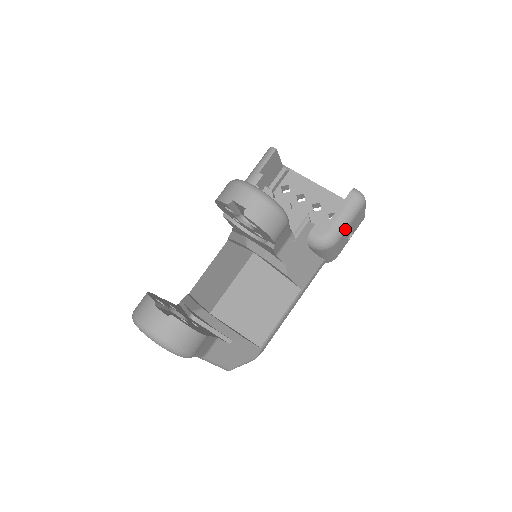
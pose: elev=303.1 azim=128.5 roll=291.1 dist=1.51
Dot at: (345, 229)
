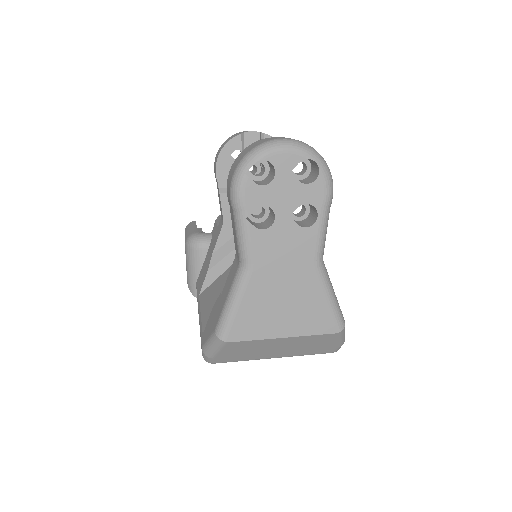
Dot at: occluded
